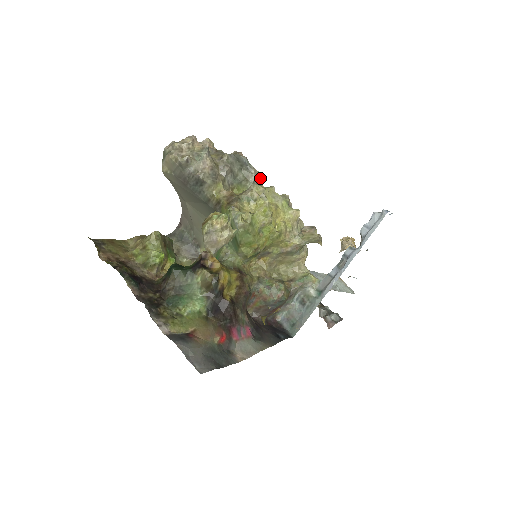
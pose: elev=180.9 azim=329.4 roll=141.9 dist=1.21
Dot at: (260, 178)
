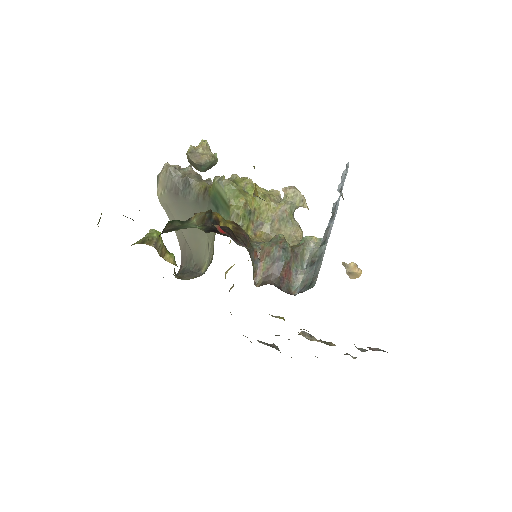
Dot at: occluded
